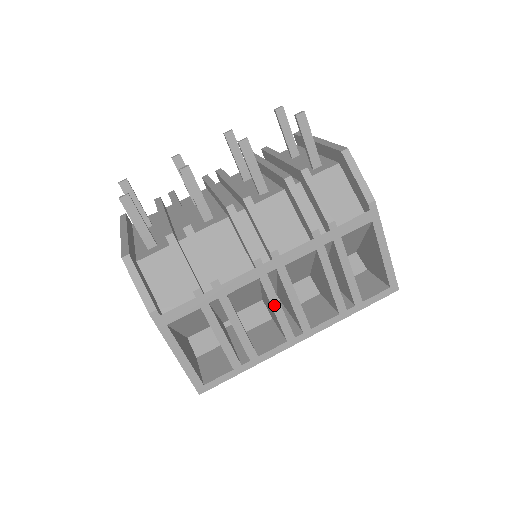
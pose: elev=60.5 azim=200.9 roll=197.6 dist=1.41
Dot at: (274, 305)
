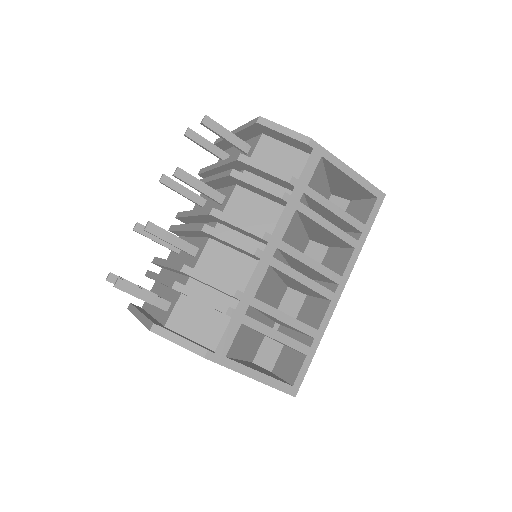
Dot at: (298, 278)
